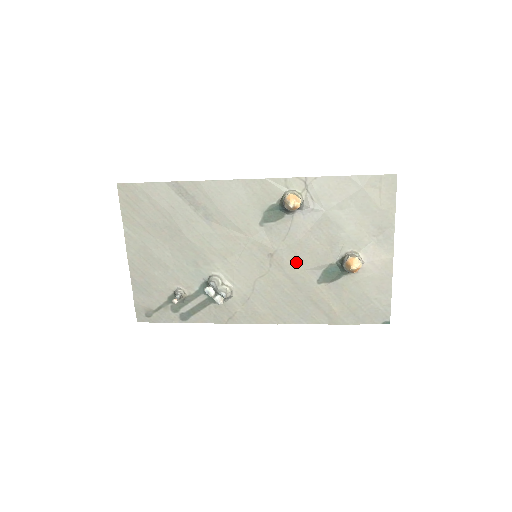
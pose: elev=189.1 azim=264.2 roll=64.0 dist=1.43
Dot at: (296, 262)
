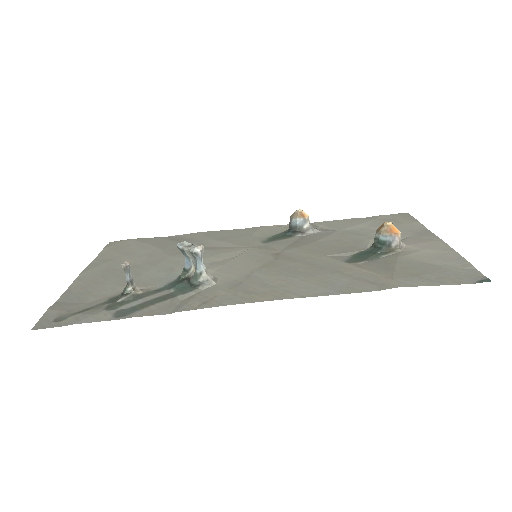
Dot at: (311, 253)
